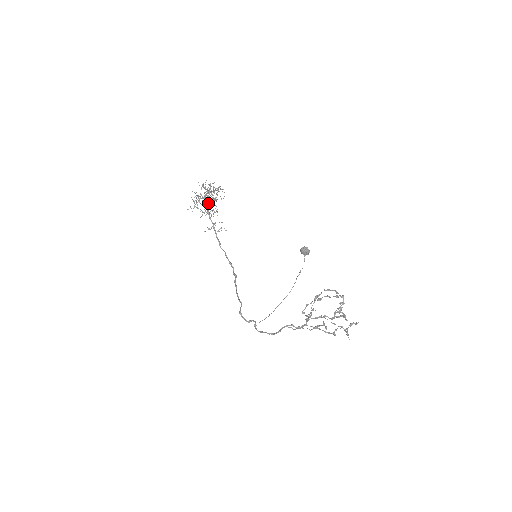
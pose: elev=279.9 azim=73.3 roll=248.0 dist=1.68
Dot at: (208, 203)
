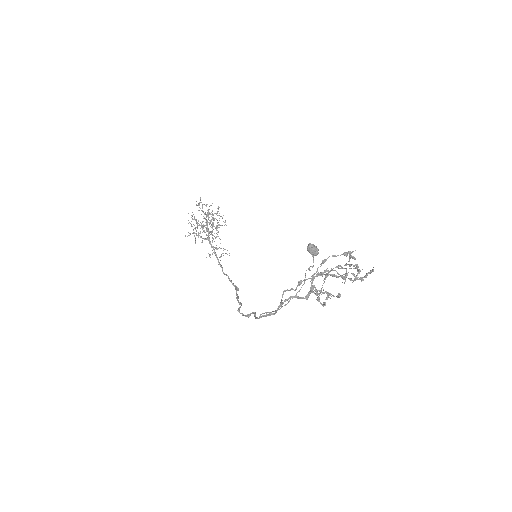
Dot at: (208, 229)
